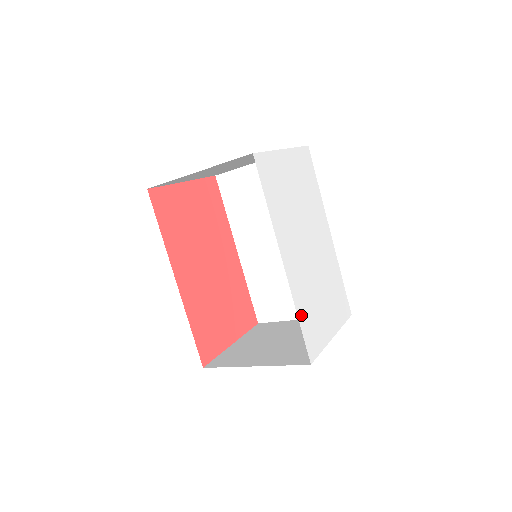
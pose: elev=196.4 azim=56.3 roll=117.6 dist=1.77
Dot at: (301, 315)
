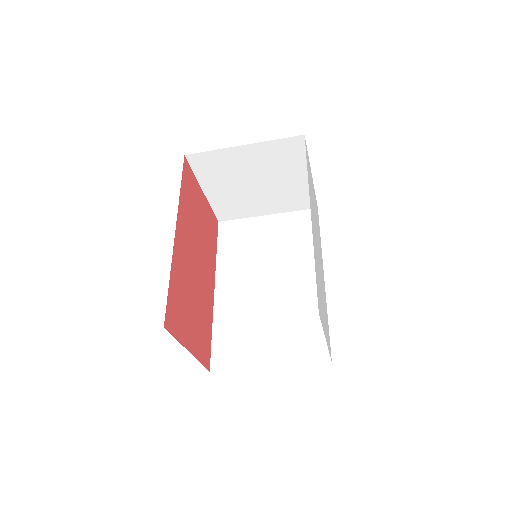
Dot at: (315, 267)
